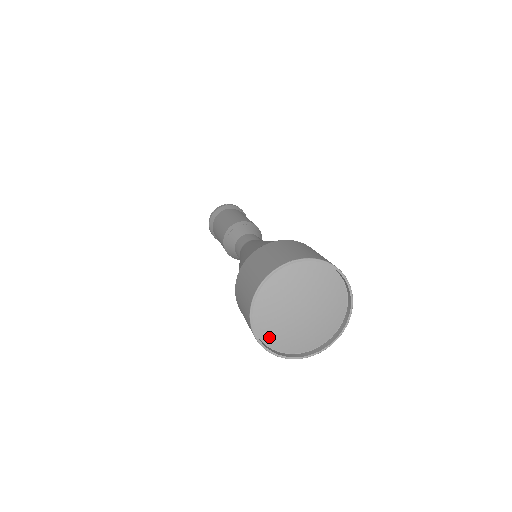
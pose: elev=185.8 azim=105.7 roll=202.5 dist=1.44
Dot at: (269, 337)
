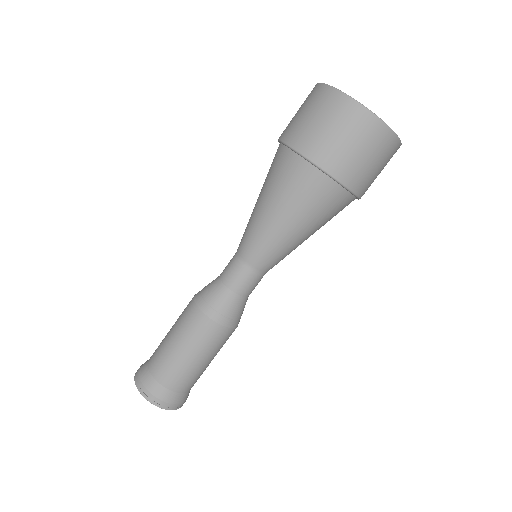
Dot at: occluded
